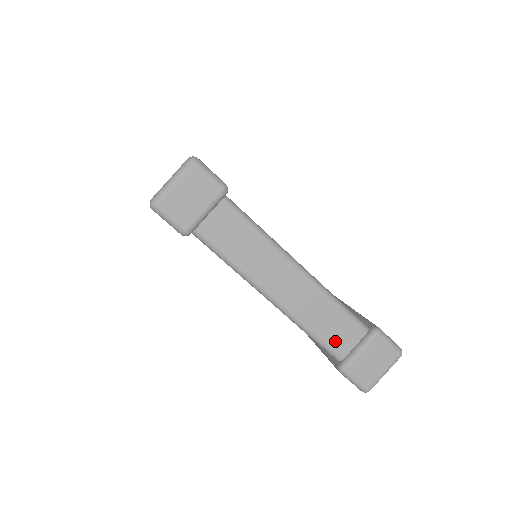
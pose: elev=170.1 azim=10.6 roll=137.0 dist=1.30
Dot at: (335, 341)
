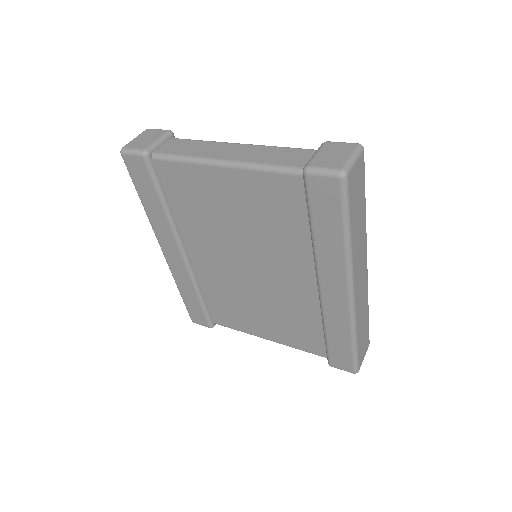
Dot at: (290, 162)
